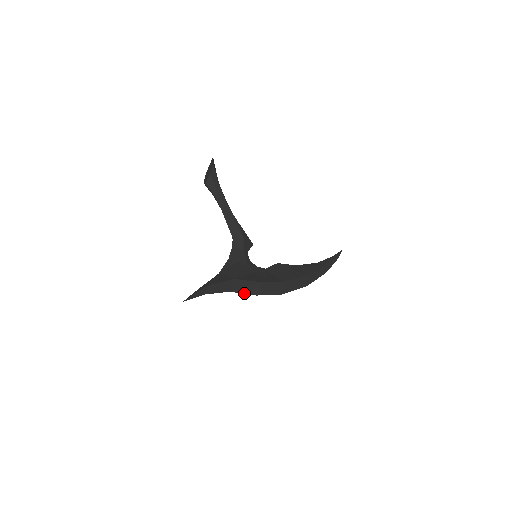
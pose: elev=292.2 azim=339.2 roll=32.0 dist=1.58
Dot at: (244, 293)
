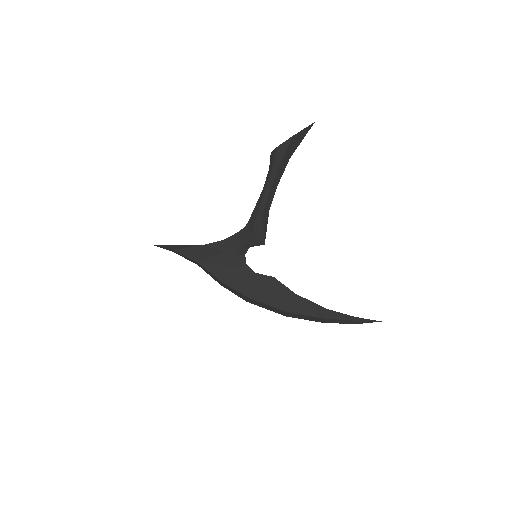
Dot at: (210, 275)
